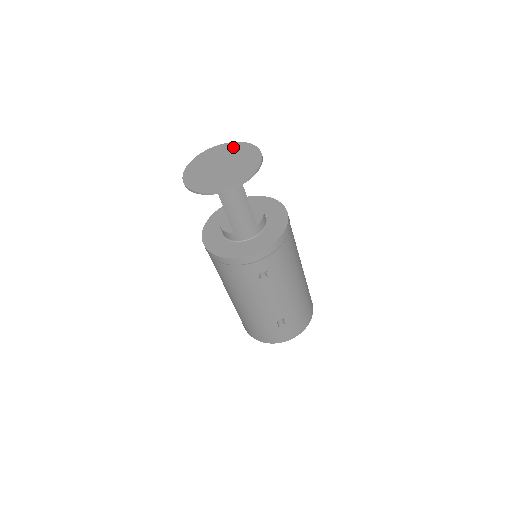
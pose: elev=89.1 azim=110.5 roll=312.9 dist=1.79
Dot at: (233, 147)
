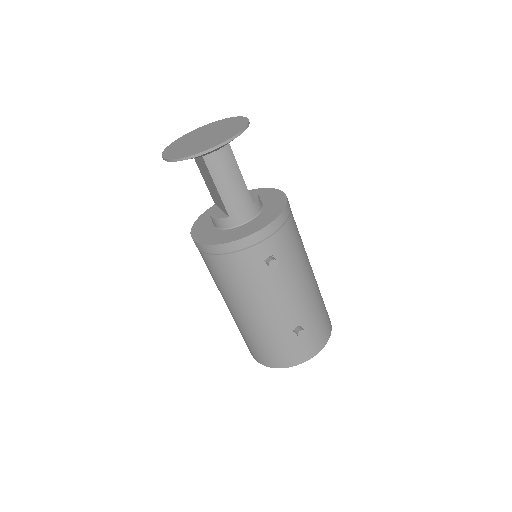
Dot at: (213, 124)
